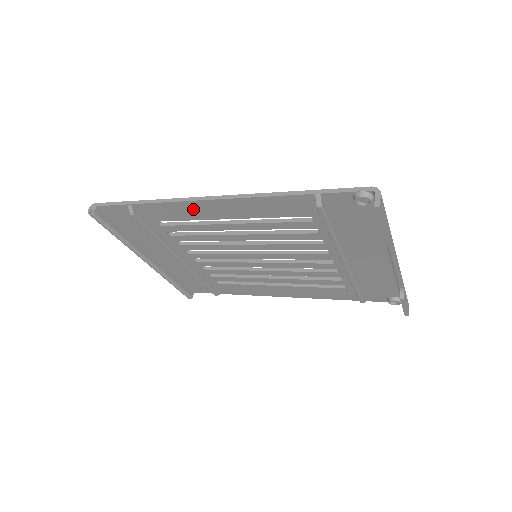
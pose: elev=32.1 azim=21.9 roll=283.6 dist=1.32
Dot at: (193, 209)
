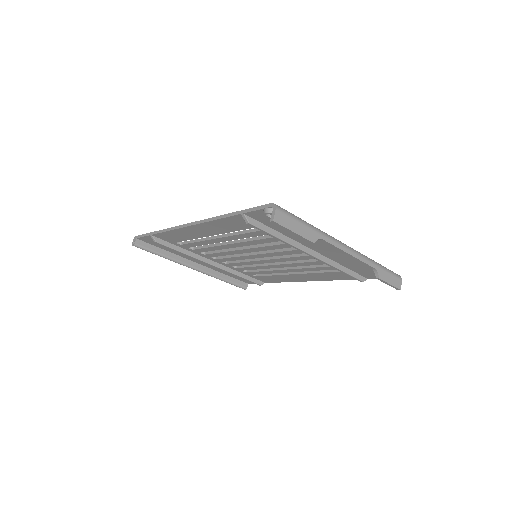
Dot at: (186, 233)
